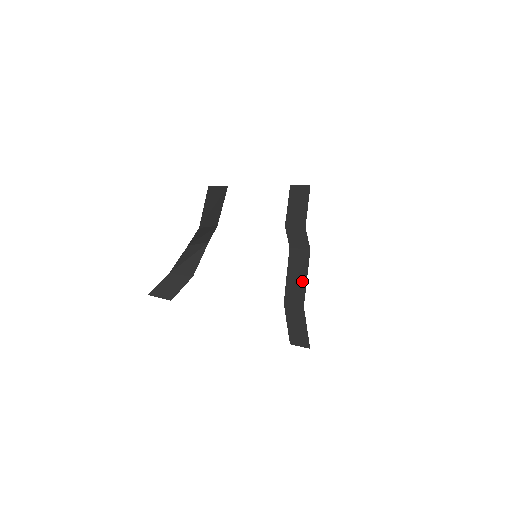
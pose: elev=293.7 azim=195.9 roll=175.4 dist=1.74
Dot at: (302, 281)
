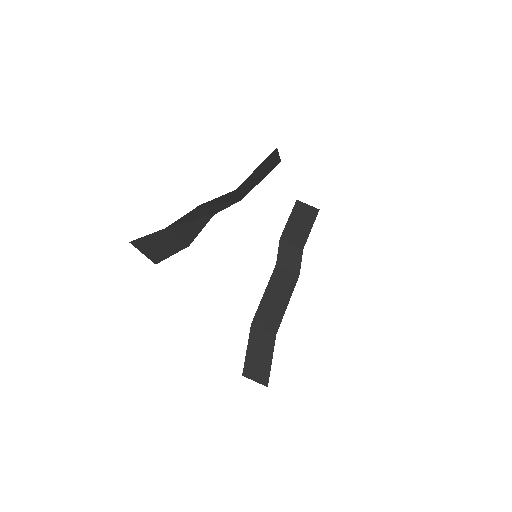
Dot at: (281, 305)
